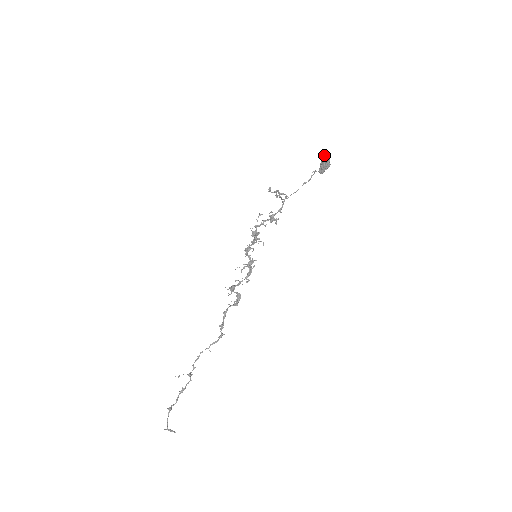
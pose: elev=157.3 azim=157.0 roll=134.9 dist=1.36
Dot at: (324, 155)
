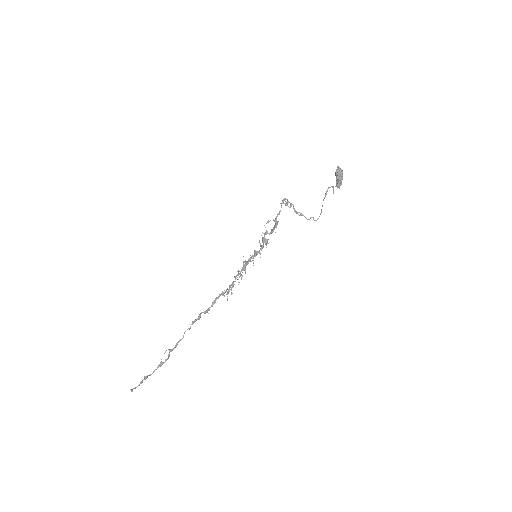
Dot at: occluded
